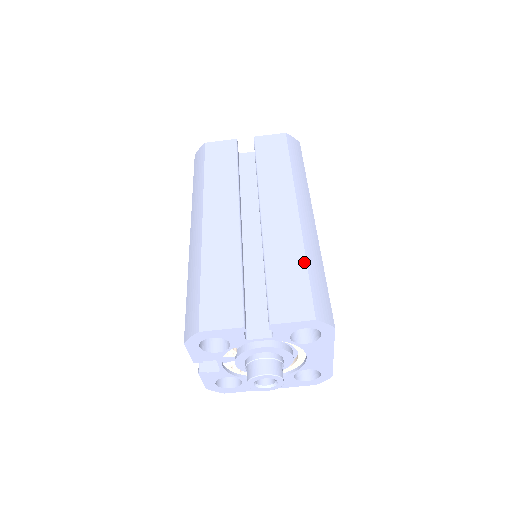
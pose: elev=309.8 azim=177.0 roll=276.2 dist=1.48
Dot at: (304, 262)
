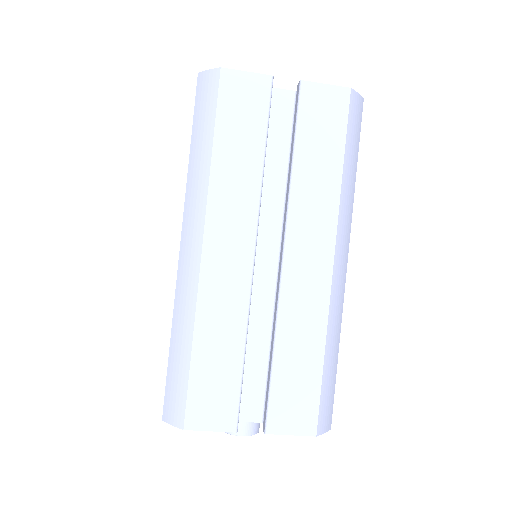
Dot at: (322, 354)
